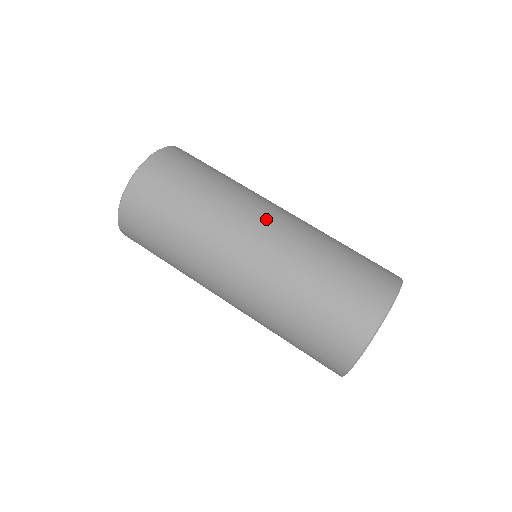
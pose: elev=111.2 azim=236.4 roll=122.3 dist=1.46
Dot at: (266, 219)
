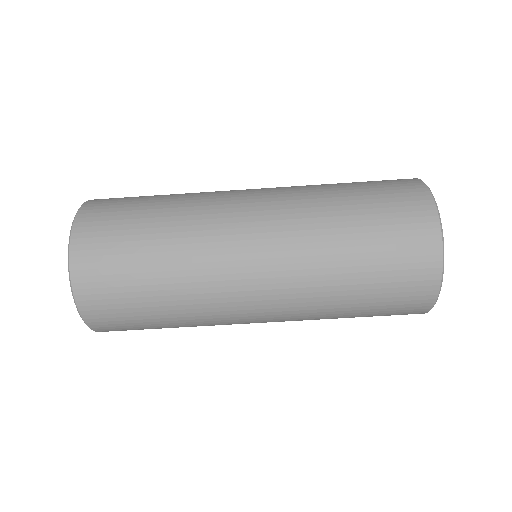
Dot at: (251, 243)
